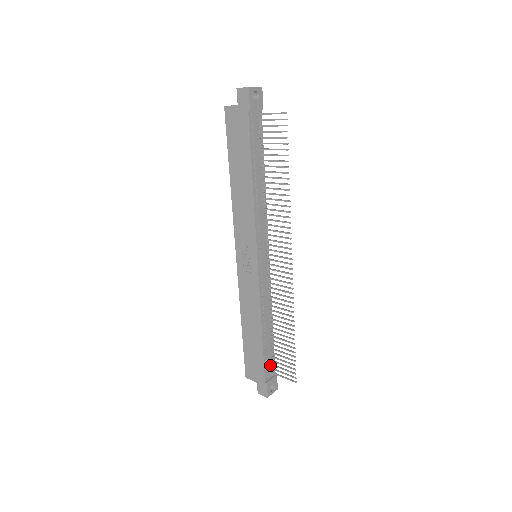
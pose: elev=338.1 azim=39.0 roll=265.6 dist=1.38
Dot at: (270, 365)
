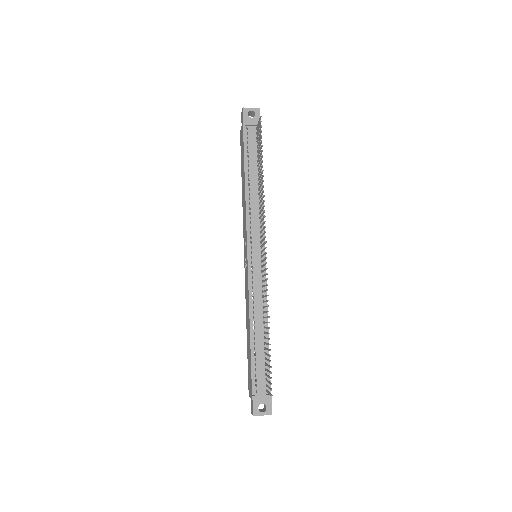
Dot at: (262, 378)
